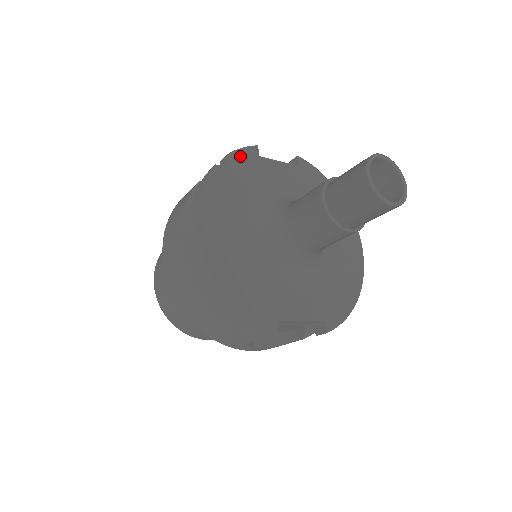
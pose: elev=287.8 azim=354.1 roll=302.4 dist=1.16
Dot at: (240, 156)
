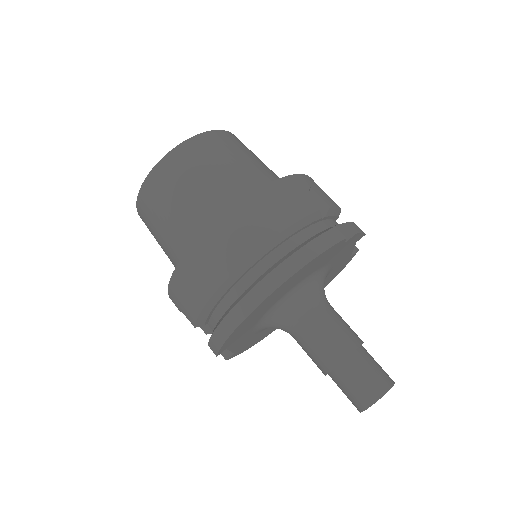
Dot at: (355, 238)
